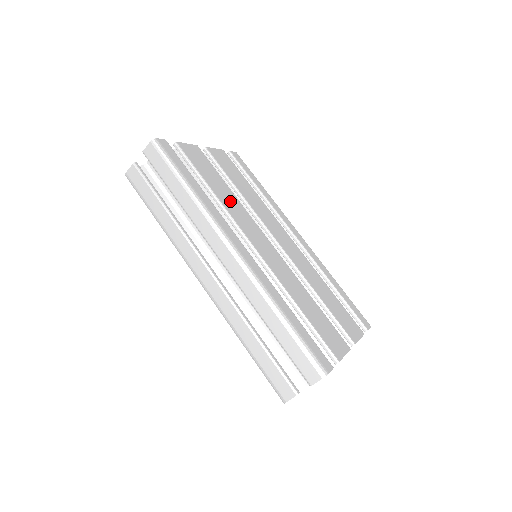
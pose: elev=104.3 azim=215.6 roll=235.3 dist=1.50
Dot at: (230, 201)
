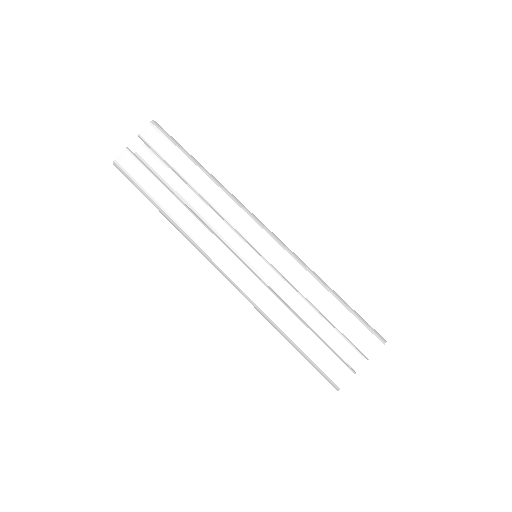
Dot at: occluded
